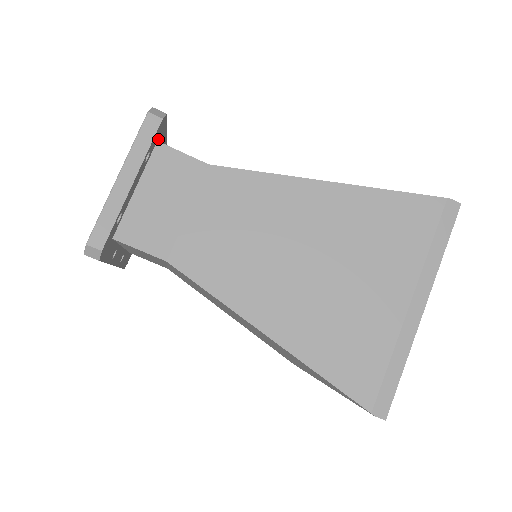
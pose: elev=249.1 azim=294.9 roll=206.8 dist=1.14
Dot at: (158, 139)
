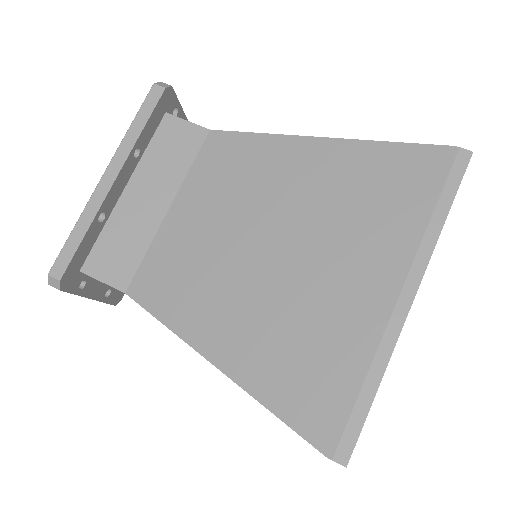
Dot at: occluded
